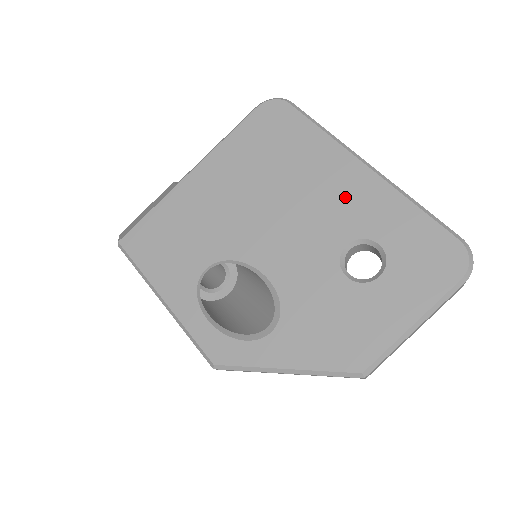
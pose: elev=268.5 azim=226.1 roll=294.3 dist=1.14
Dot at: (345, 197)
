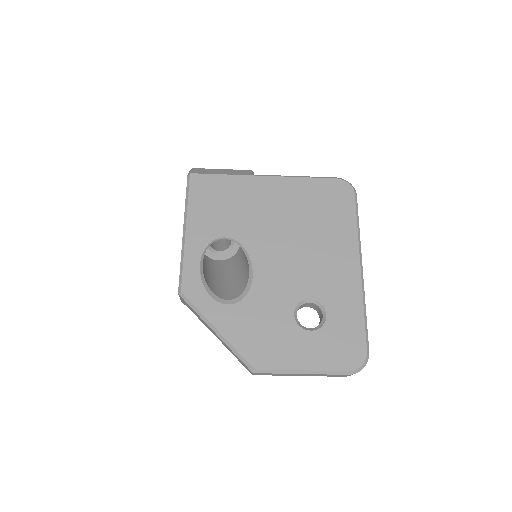
Dot at: (334, 274)
